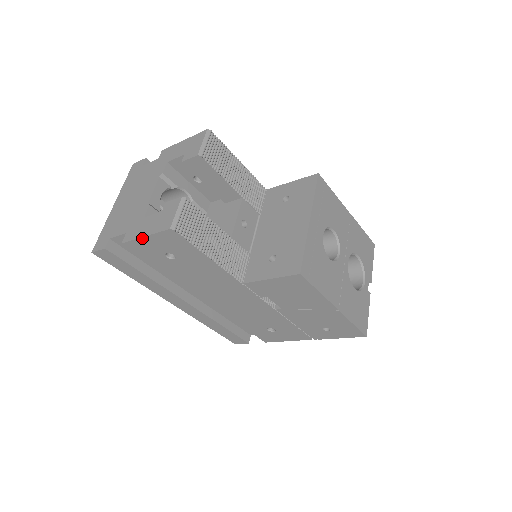
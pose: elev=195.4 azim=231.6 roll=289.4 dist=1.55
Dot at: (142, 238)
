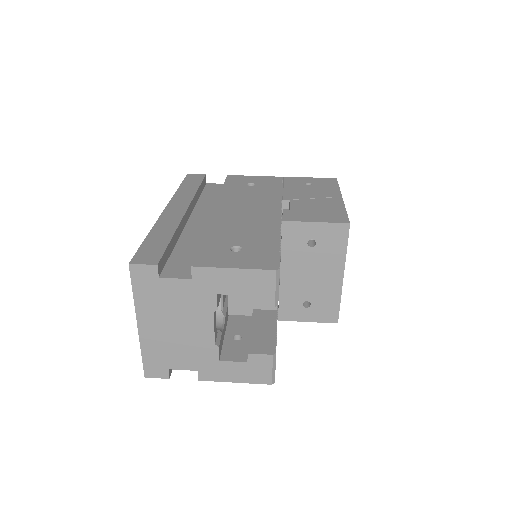
Dot at: (230, 381)
